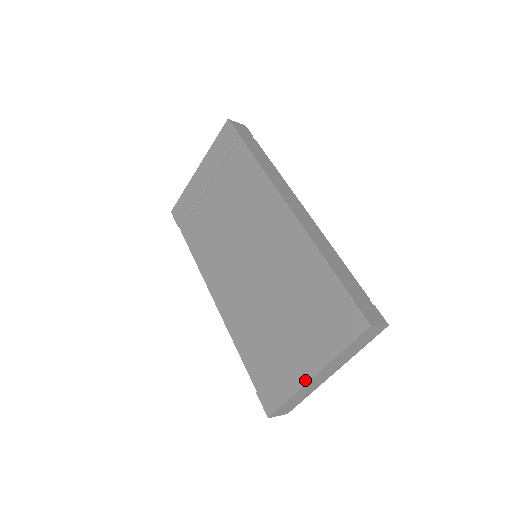
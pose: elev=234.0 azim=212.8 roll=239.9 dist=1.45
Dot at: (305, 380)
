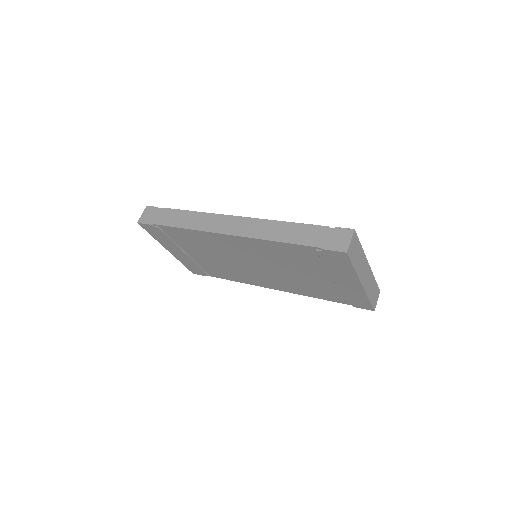
Dot at: (361, 289)
